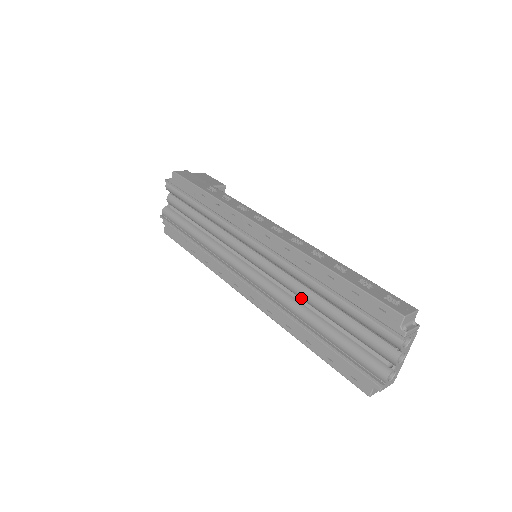
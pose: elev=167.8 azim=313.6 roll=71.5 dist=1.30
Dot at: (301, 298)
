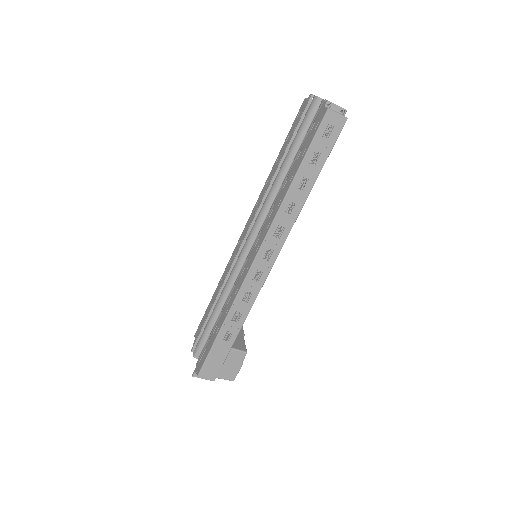
Dot at: occluded
